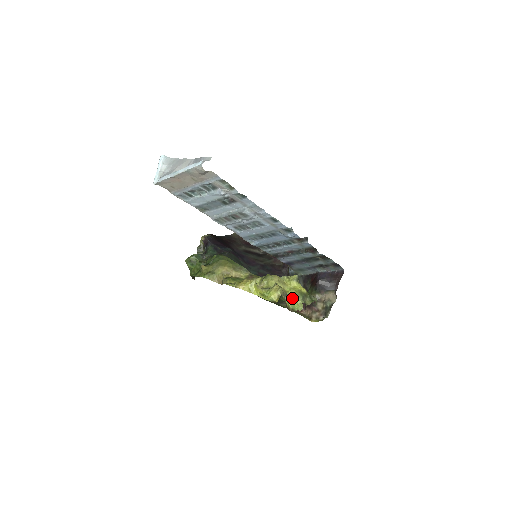
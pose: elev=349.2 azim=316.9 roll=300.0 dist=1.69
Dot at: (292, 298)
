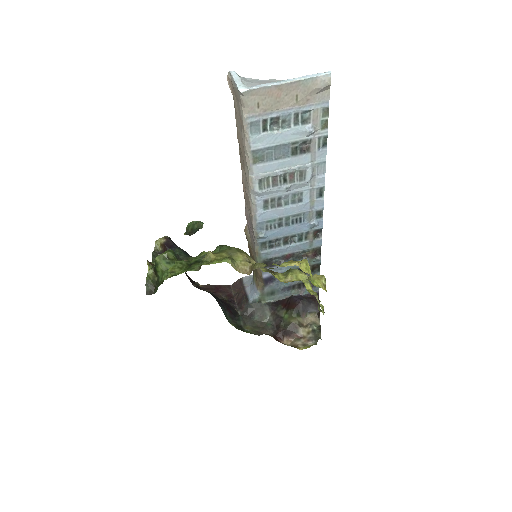
Dot at: occluded
